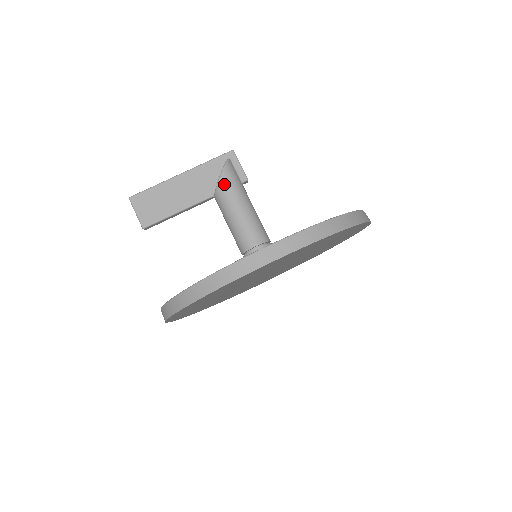
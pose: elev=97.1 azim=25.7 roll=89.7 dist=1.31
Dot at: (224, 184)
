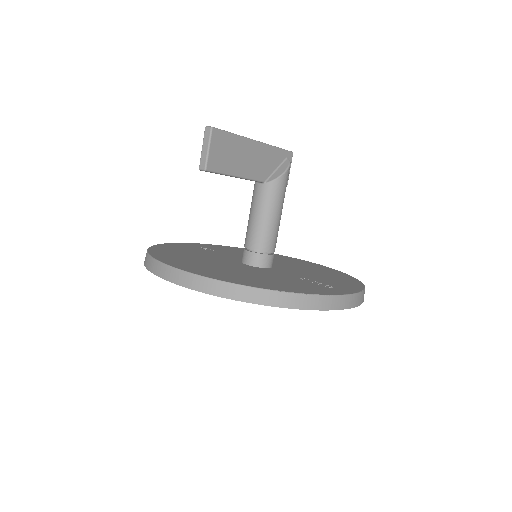
Dot at: (283, 182)
